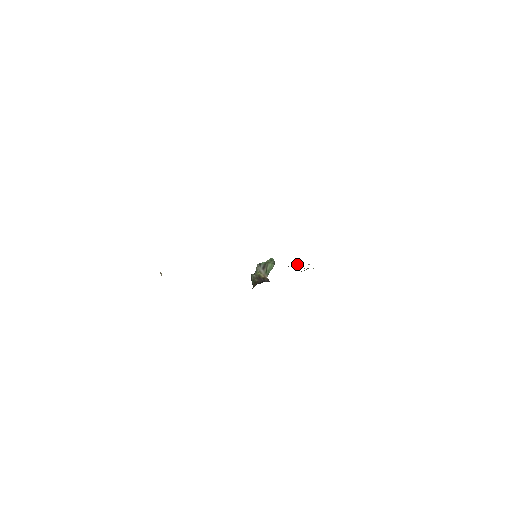
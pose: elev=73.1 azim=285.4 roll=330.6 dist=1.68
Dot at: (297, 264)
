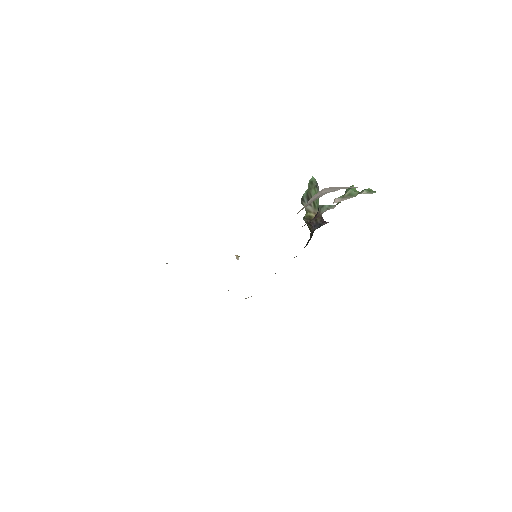
Dot at: (318, 213)
